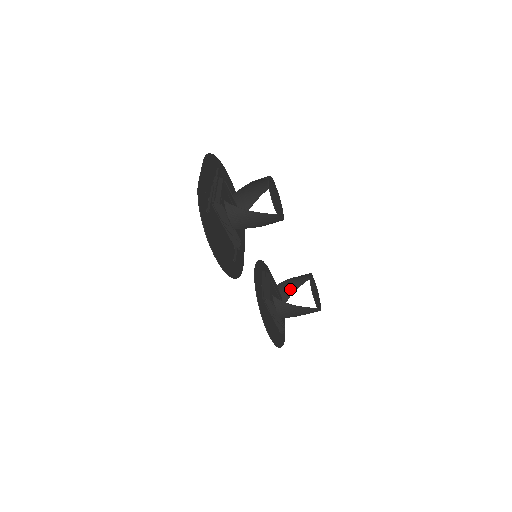
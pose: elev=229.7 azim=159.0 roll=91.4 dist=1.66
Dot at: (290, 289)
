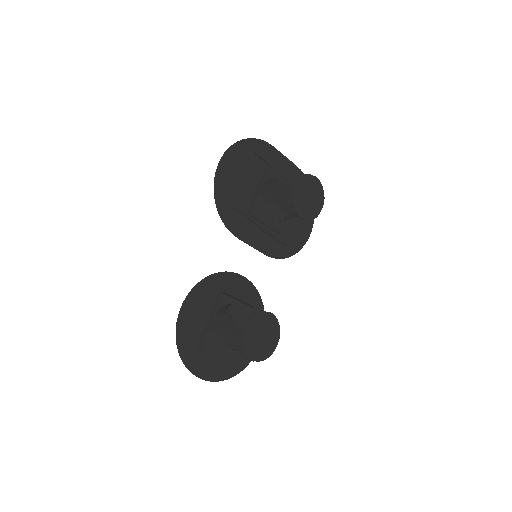
Dot at: occluded
